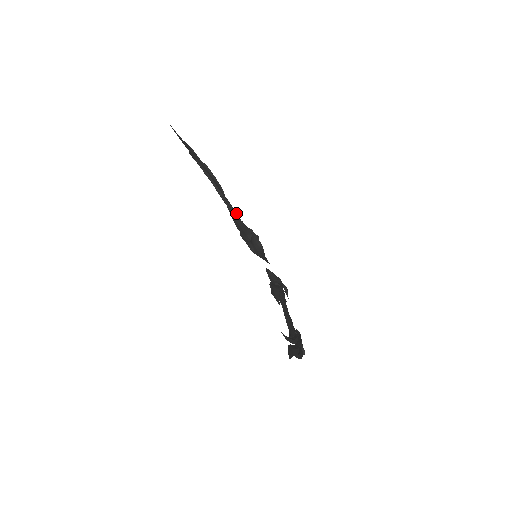
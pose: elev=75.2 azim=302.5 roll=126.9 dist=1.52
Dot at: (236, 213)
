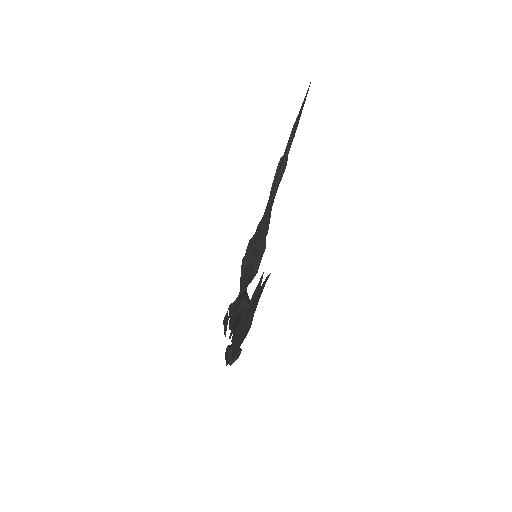
Dot at: occluded
